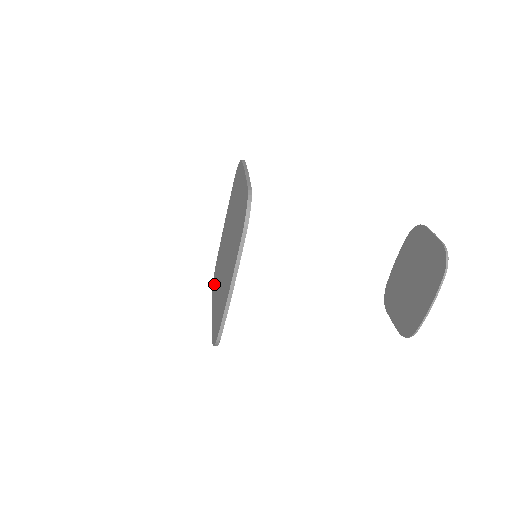
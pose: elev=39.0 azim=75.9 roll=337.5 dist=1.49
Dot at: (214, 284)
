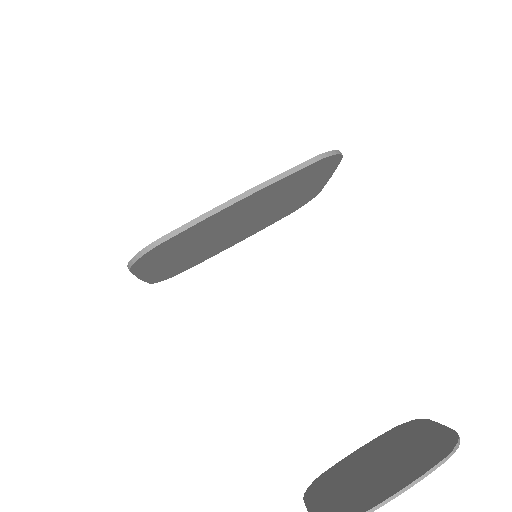
Dot at: occluded
